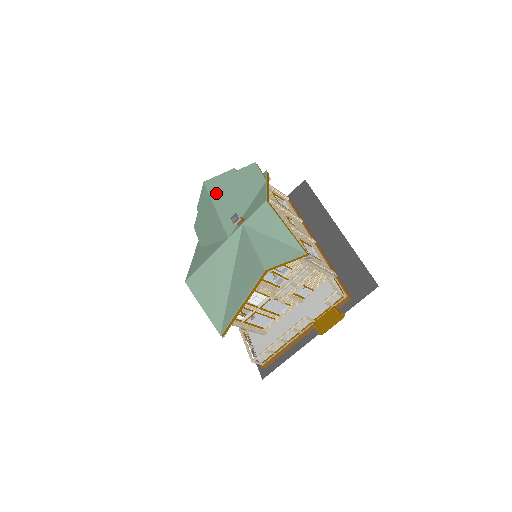
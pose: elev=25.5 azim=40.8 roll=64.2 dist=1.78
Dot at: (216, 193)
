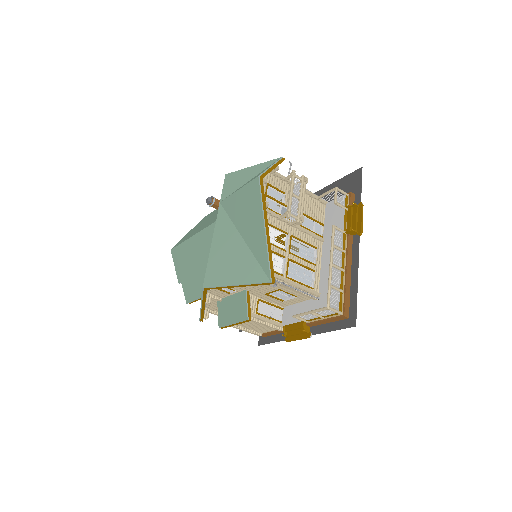
Dot at: (186, 238)
